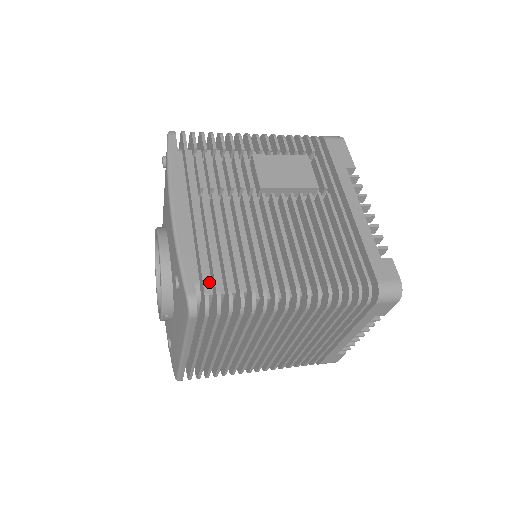
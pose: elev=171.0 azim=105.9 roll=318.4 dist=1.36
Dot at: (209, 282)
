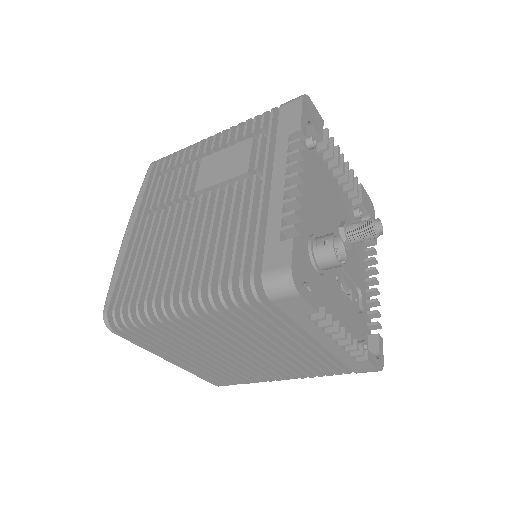
Dot at: occluded
